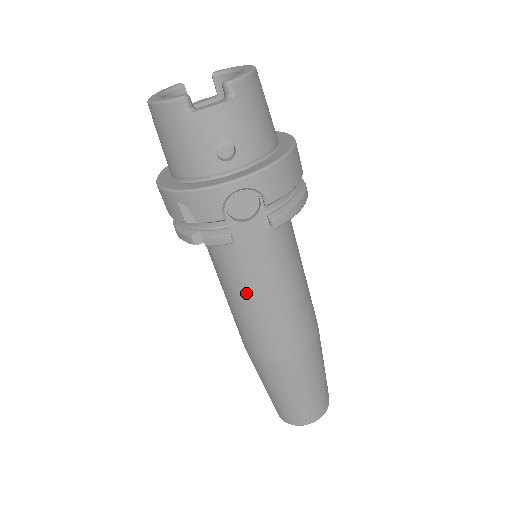
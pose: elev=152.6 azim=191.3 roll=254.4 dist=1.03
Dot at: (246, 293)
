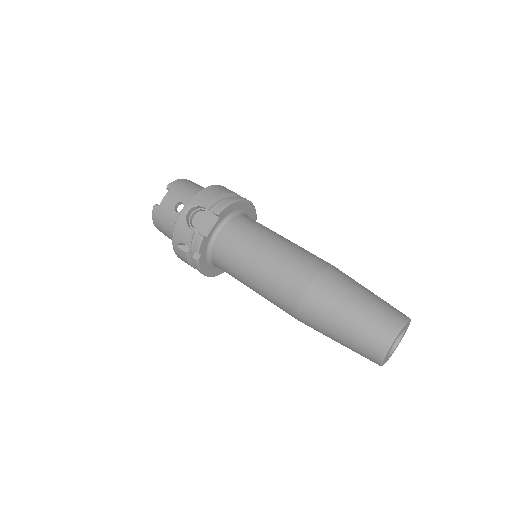
Dot at: (245, 267)
